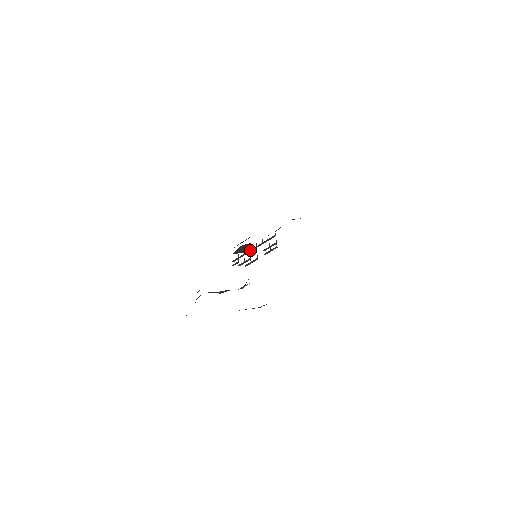
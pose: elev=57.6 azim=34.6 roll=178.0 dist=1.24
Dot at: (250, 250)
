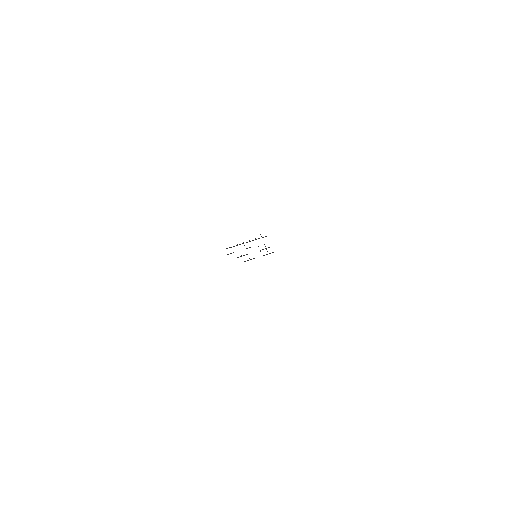
Dot at: occluded
